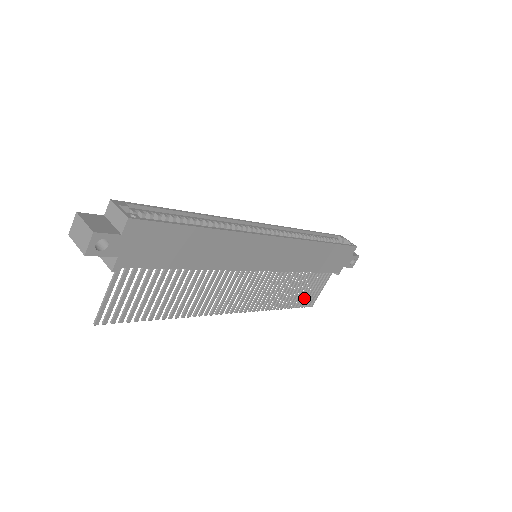
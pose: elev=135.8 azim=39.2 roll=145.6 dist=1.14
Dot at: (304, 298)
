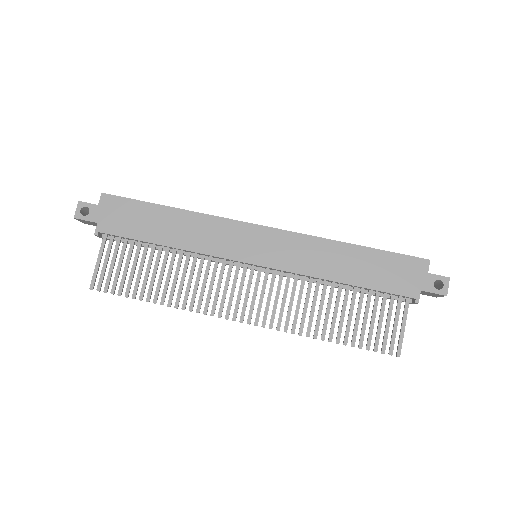
Dot at: (370, 334)
